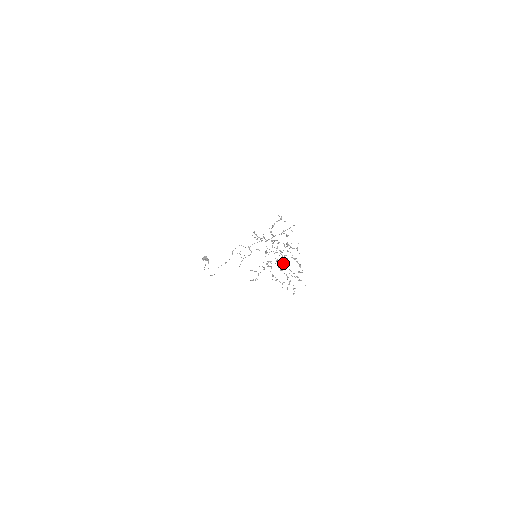
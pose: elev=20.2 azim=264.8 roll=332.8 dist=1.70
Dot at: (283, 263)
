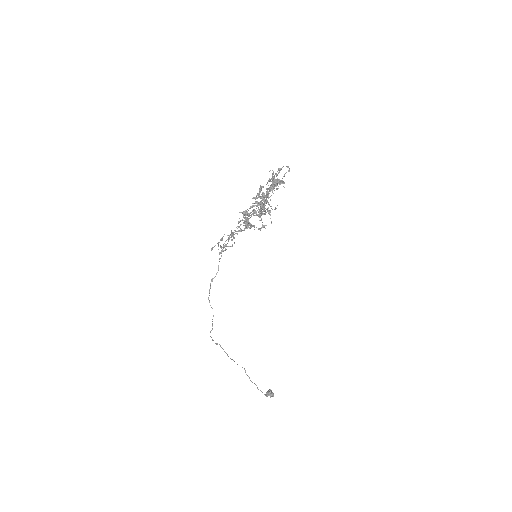
Dot at: (265, 205)
